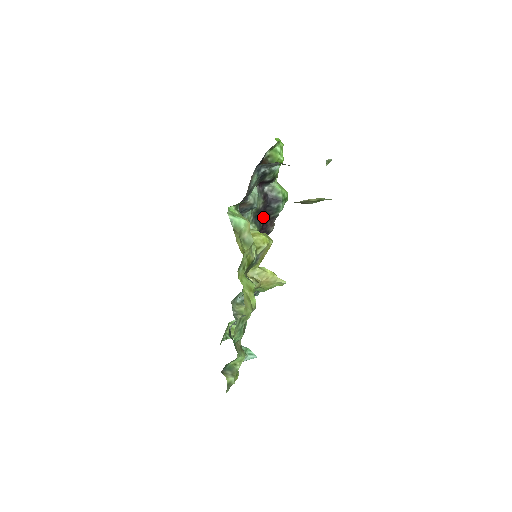
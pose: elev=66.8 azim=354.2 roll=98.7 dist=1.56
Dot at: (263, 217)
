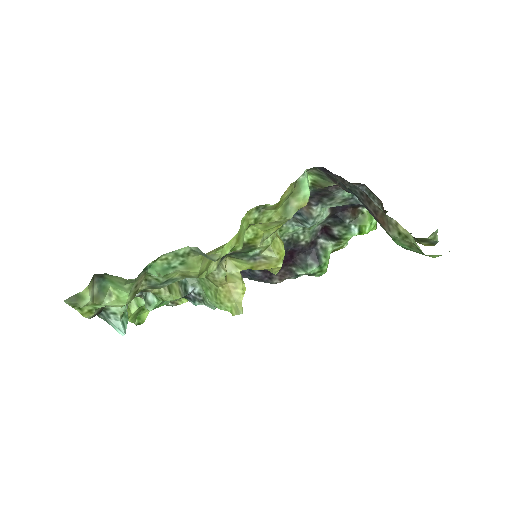
Dot at: (289, 257)
